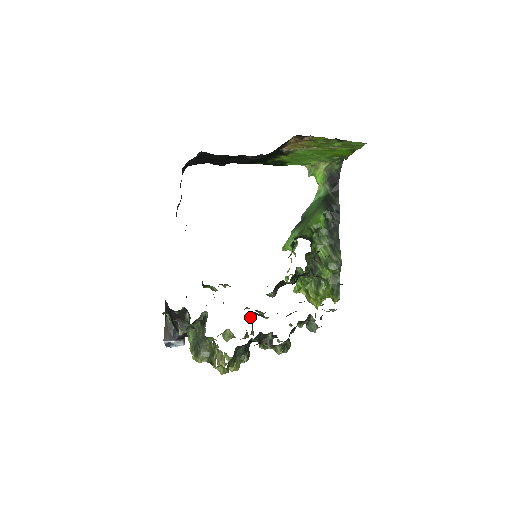
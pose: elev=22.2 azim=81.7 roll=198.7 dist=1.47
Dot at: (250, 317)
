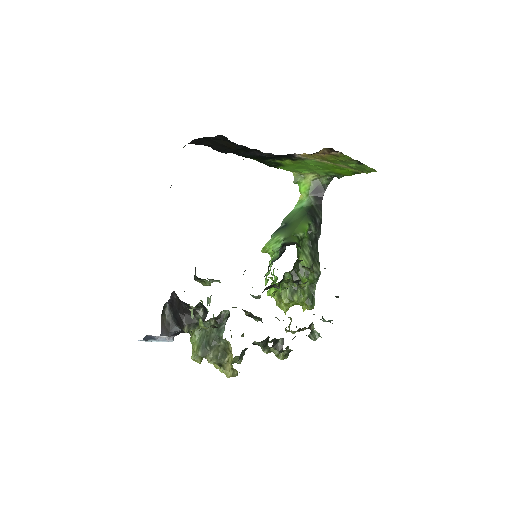
Dot at: occluded
